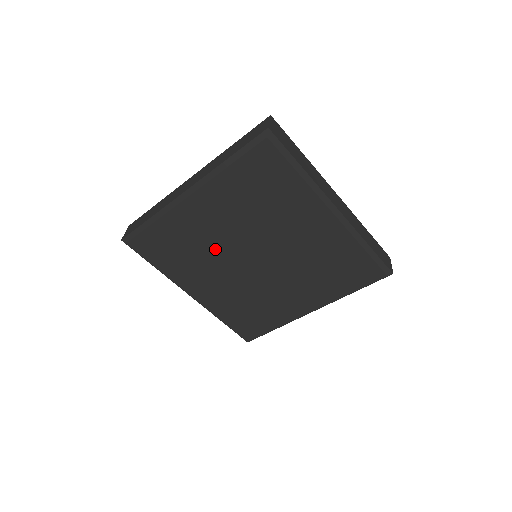
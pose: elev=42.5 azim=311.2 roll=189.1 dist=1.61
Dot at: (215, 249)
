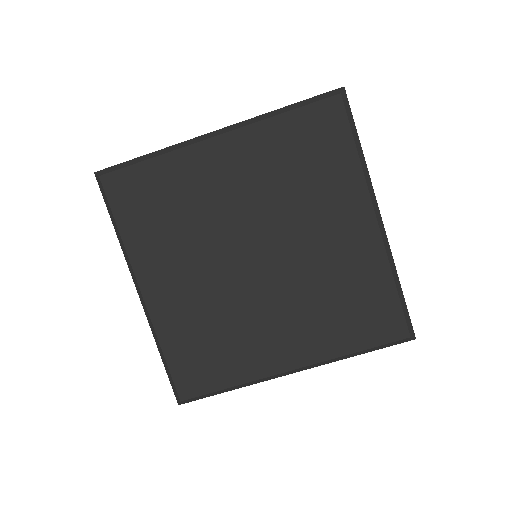
Dot at: (211, 223)
